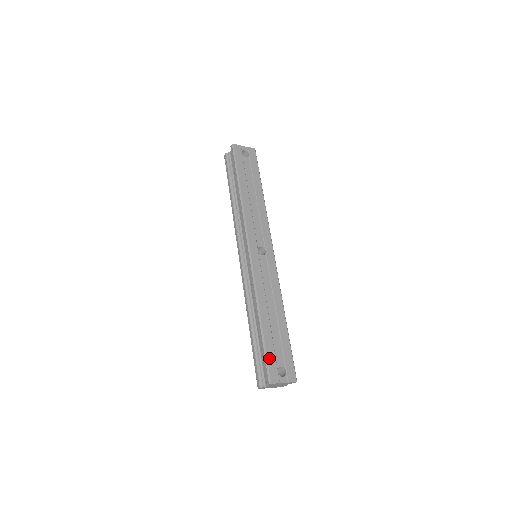
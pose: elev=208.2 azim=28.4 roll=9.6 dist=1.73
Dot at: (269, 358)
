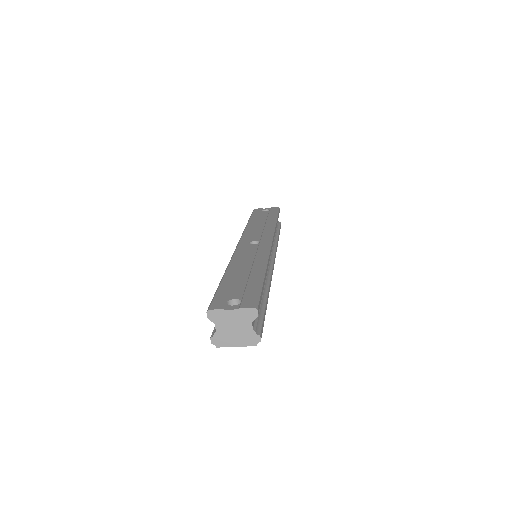
Dot at: (219, 294)
